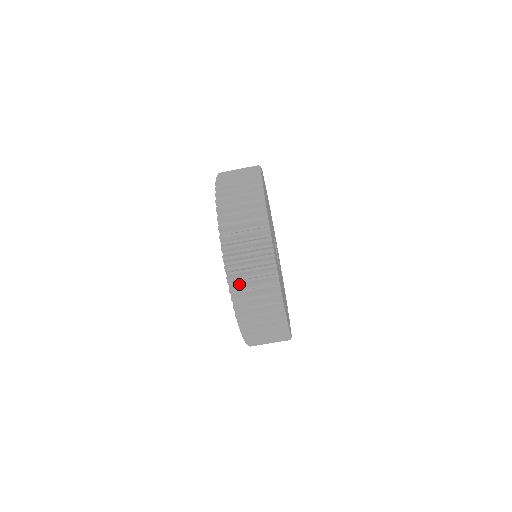
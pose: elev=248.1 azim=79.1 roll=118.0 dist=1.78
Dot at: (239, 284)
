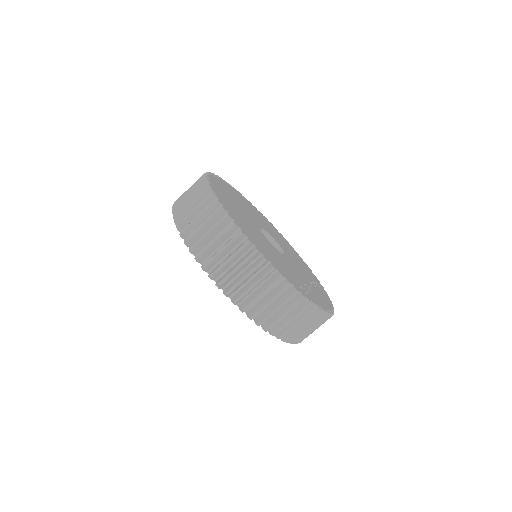
Dot at: occluded
